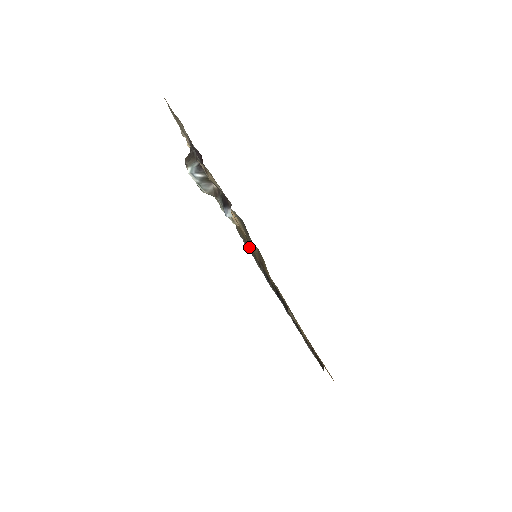
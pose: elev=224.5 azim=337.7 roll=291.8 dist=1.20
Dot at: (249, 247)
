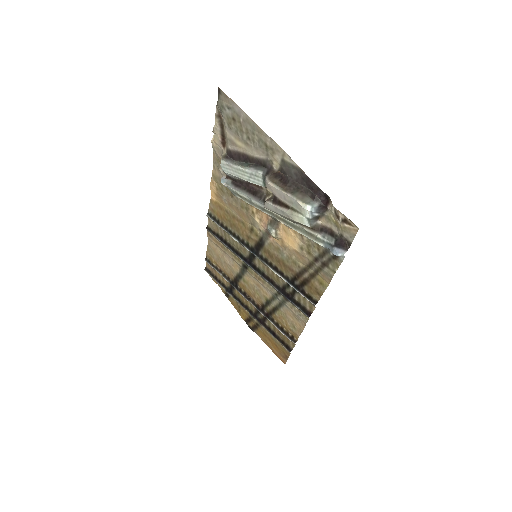
Dot at: (251, 247)
